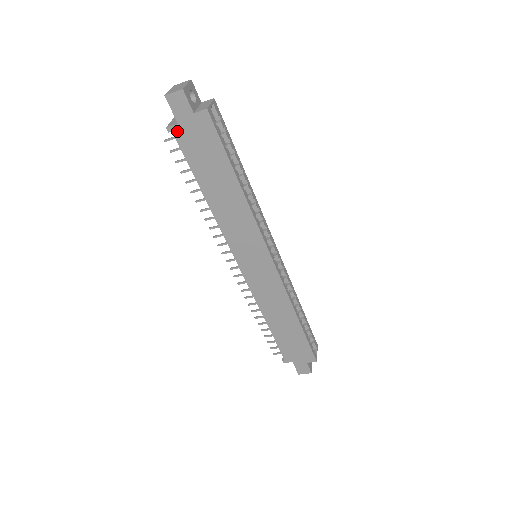
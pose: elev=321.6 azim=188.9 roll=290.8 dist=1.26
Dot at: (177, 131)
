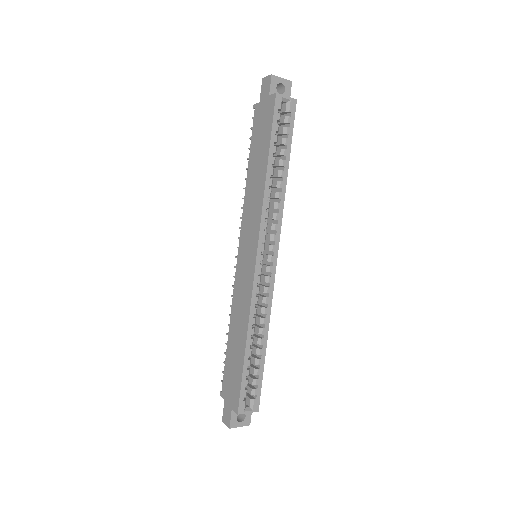
Dot at: (257, 109)
